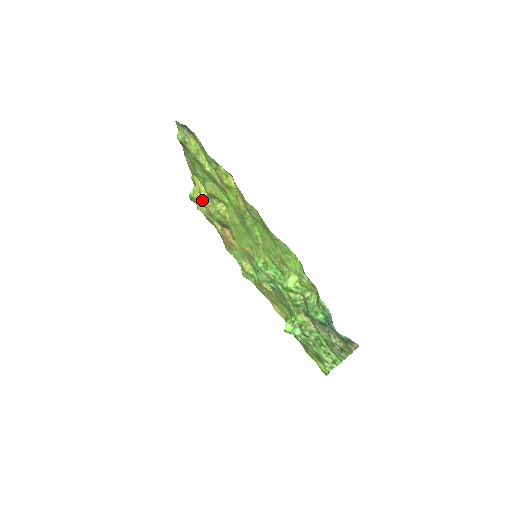
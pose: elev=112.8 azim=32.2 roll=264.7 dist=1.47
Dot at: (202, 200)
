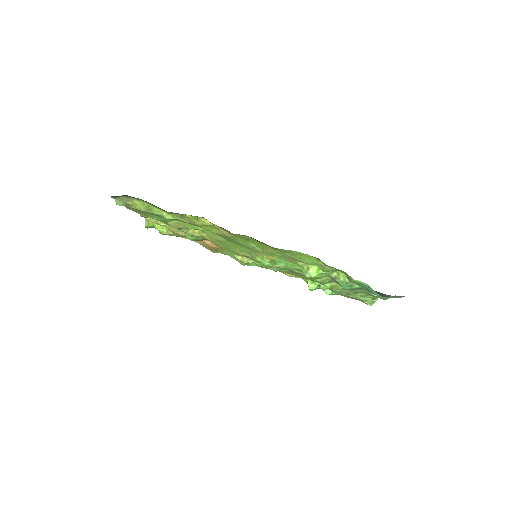
Dot at: (162, 226)
